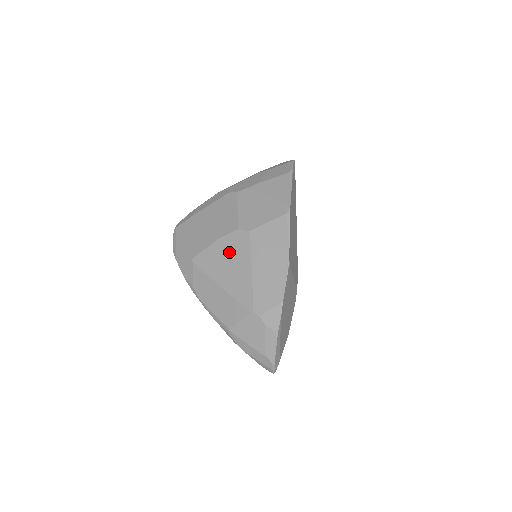
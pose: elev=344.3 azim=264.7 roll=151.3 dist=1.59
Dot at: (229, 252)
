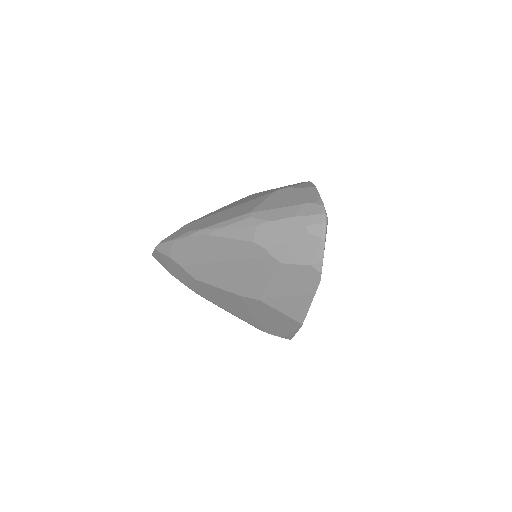
Dot at: (234, 203)
